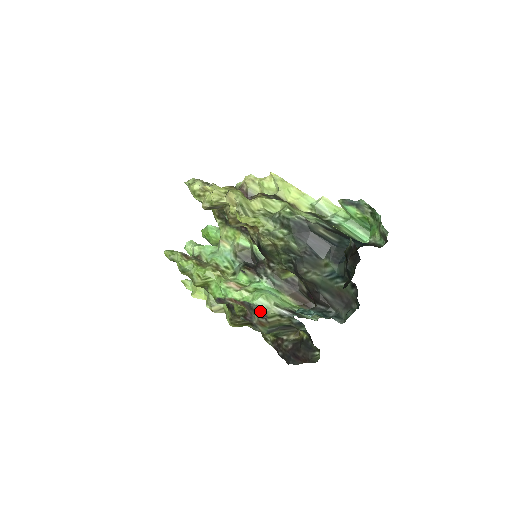
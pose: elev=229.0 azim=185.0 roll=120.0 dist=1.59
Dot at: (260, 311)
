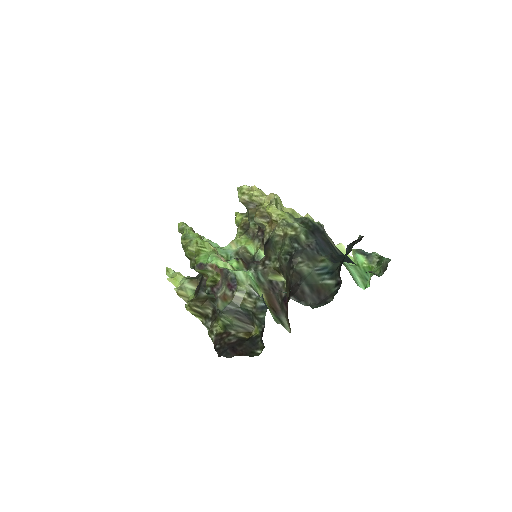
Dot at: (233, 281)
